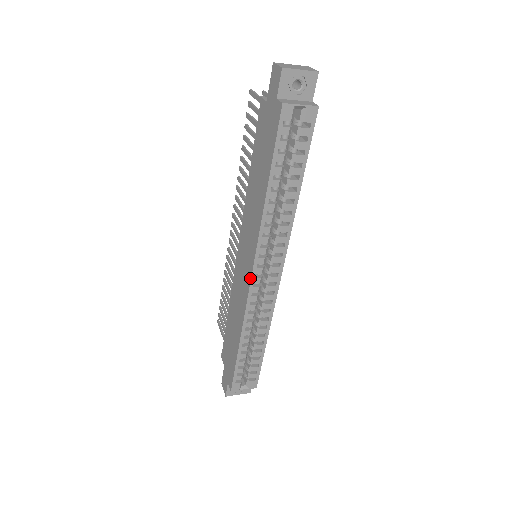
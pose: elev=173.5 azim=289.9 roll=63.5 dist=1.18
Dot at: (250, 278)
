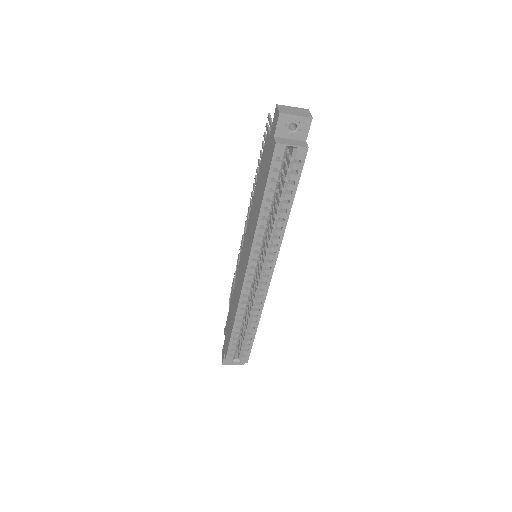
Dot at: (244, 275)
